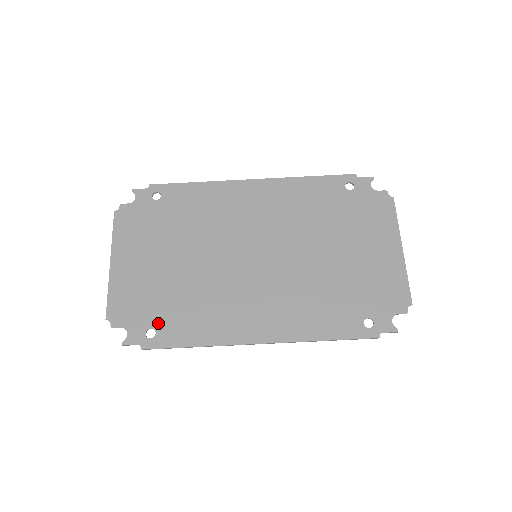
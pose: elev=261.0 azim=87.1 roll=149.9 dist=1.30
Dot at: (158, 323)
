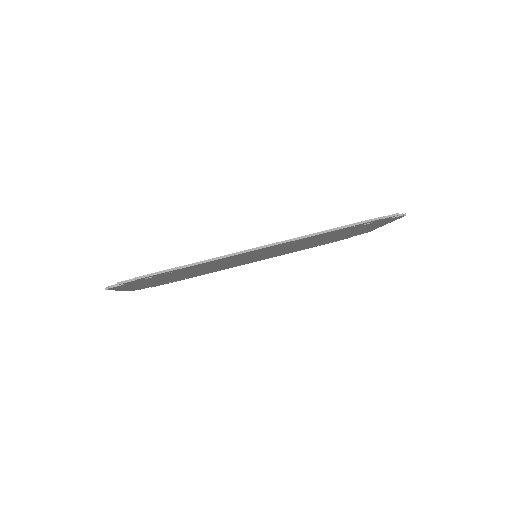
Dot at: occluded
